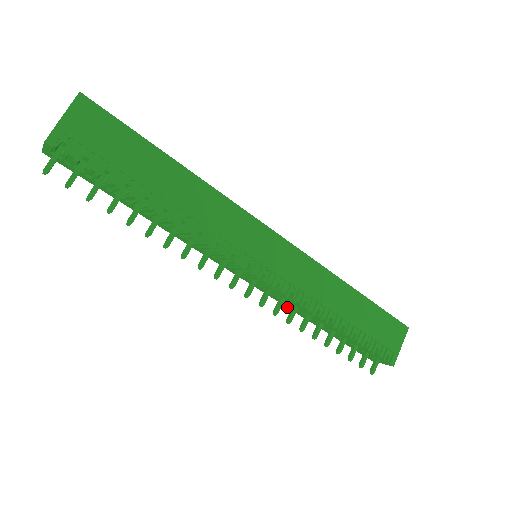
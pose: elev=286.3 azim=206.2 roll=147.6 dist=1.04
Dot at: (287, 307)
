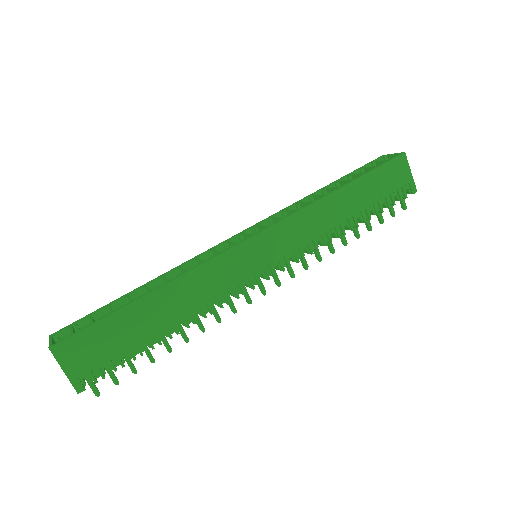
Dot at: occluded
